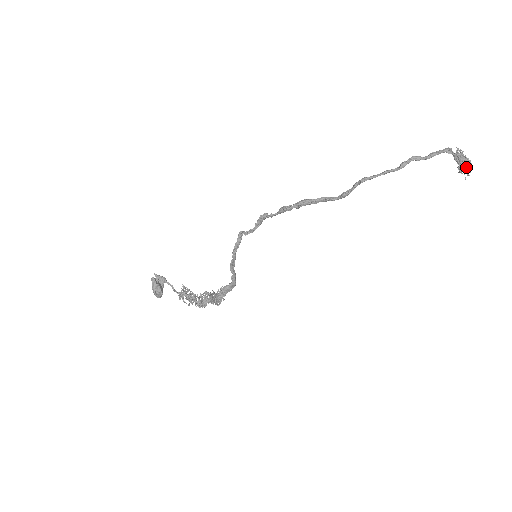
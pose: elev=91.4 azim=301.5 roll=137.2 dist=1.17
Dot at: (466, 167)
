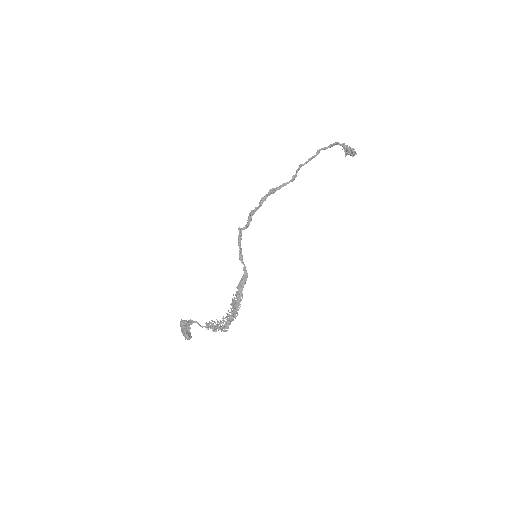
Dot at: (353, 152)
